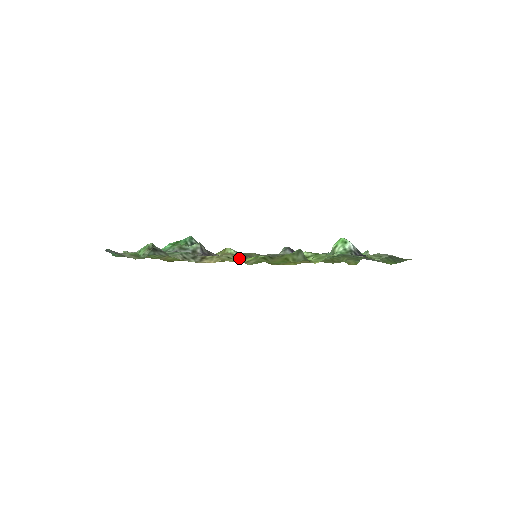
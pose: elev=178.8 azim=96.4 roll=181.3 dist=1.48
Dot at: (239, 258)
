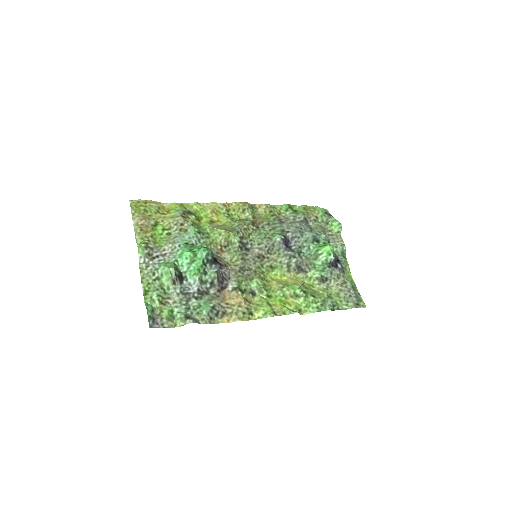
Dot at: (250, 304)
